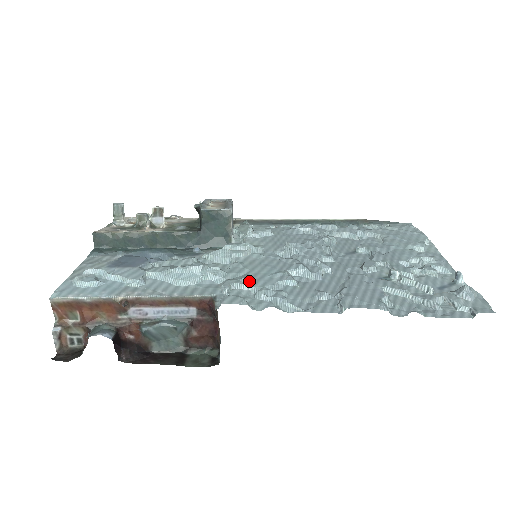
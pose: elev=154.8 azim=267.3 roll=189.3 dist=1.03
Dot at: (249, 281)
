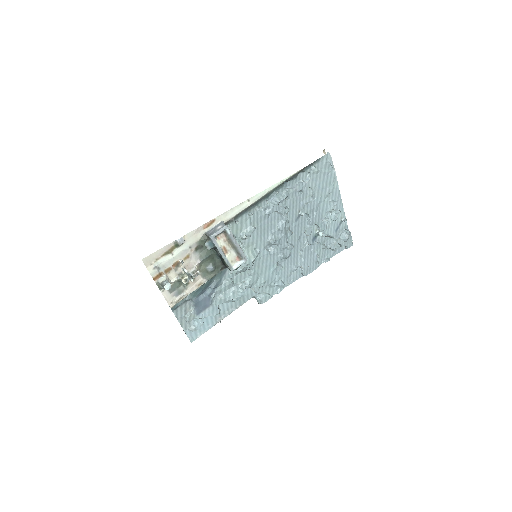
Dot at: (265, 283)
